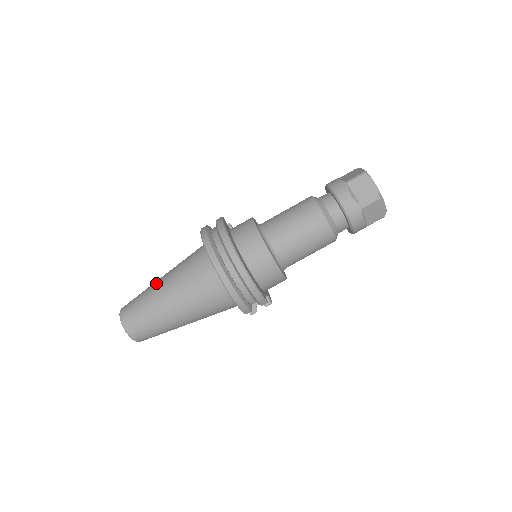
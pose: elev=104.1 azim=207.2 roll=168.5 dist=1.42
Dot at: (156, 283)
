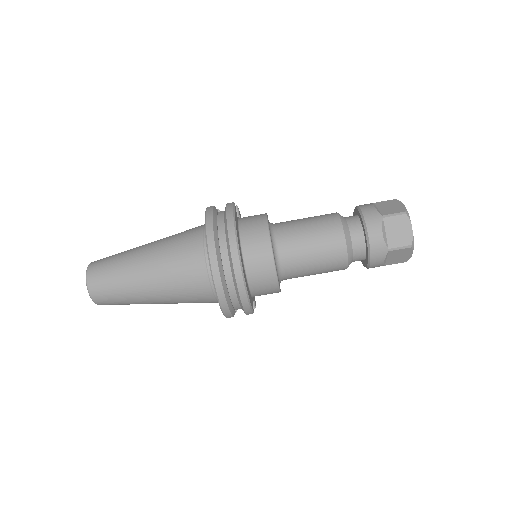
Dot at: (137, 252)
